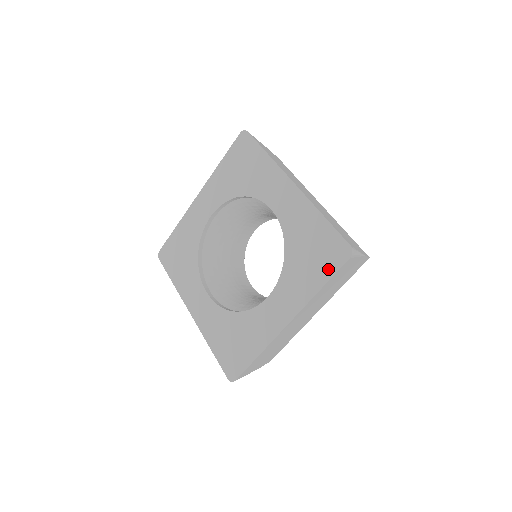
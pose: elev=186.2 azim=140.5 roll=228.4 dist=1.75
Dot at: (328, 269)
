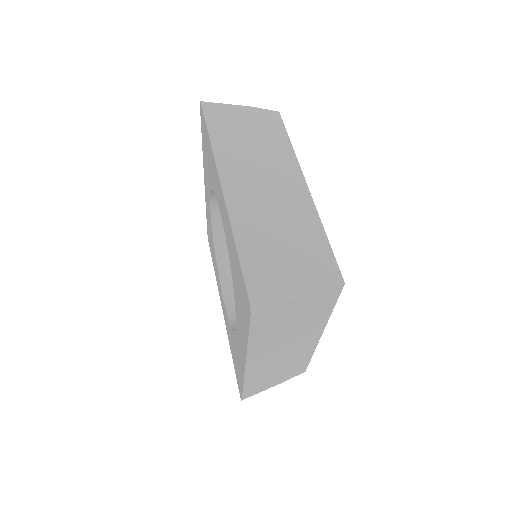
Dot at: (246, 320)
